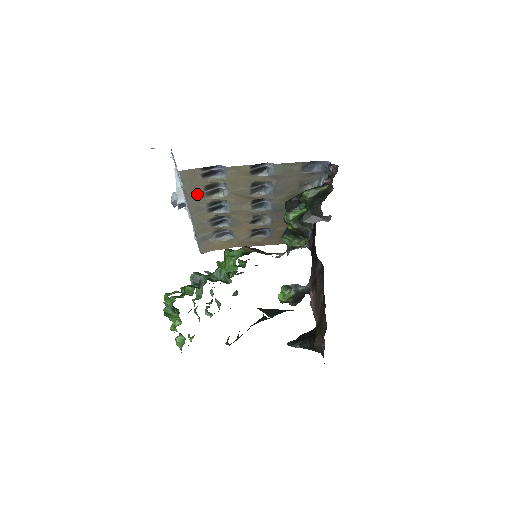
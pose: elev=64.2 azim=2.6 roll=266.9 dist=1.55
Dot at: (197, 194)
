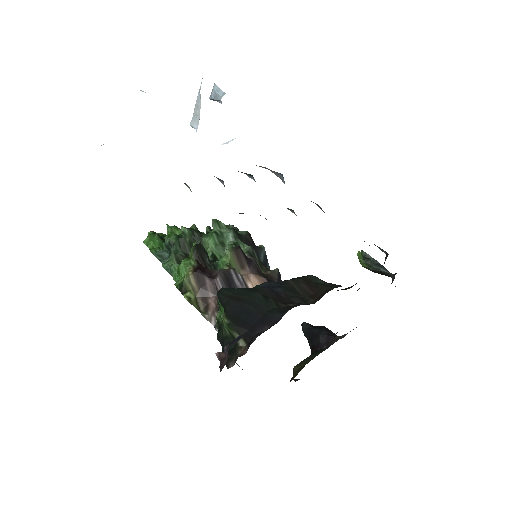
Dot at: occluded
